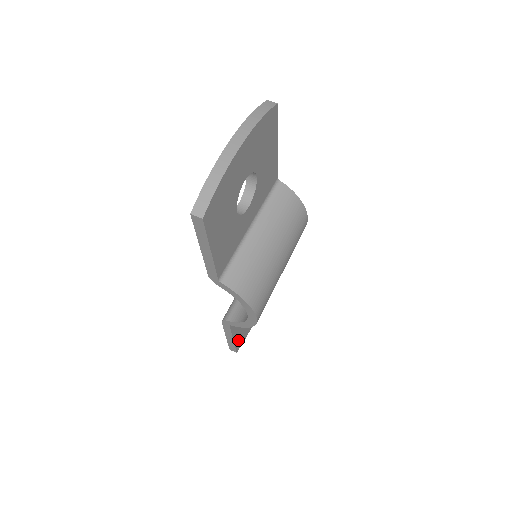
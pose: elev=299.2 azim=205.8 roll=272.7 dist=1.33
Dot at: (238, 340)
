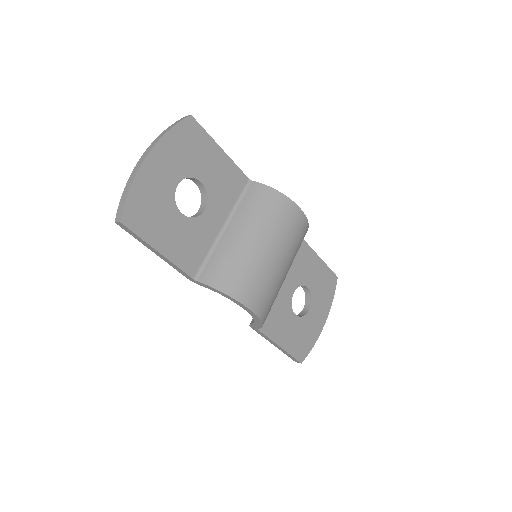
Dot at: (294, 349)
